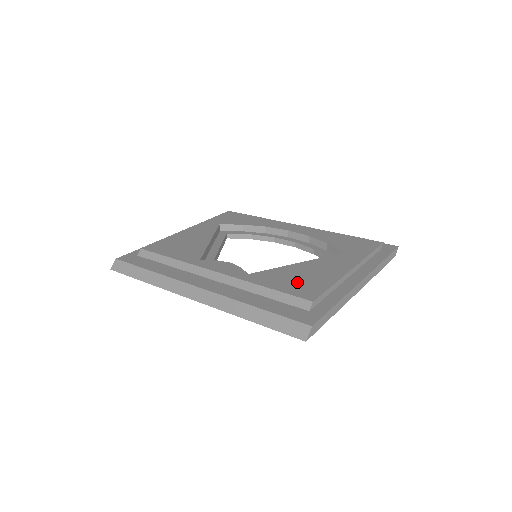
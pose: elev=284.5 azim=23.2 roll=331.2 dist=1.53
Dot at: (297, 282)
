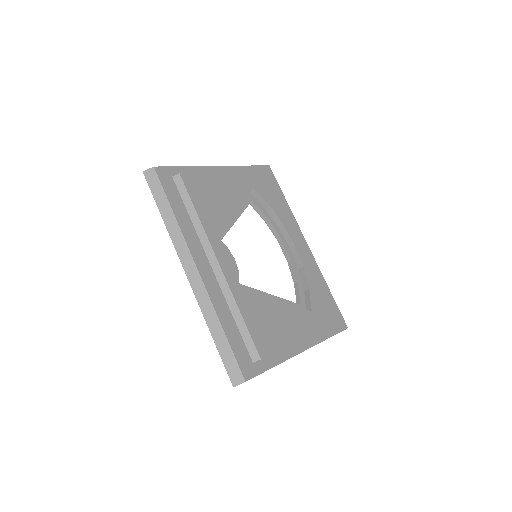
Dot at: (264, 326)
